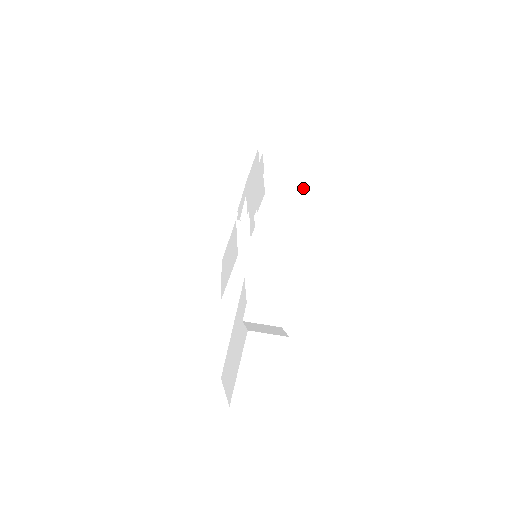
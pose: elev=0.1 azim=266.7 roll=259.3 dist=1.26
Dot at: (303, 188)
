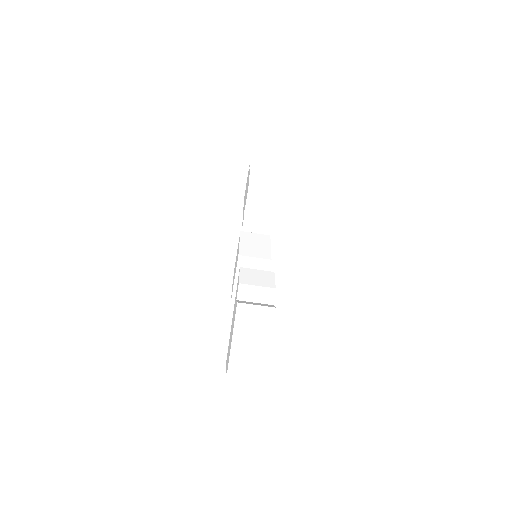
Dot at: (285, 185)
